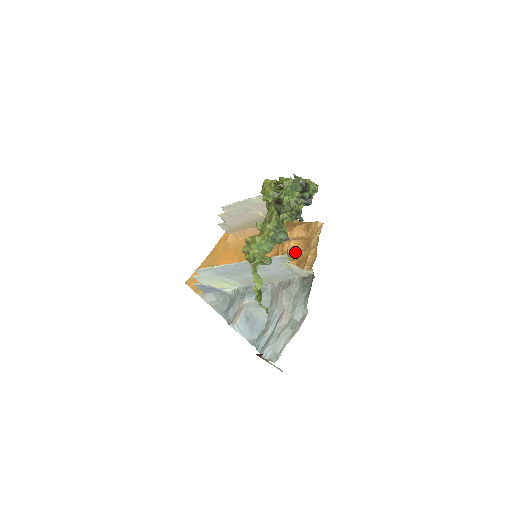
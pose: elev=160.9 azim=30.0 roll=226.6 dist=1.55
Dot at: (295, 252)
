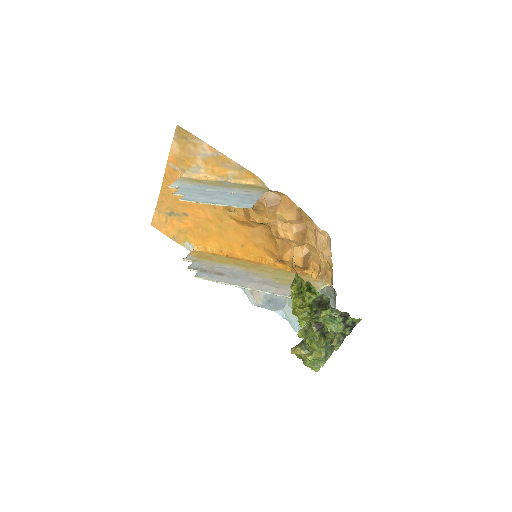
Dot at: (296, 244)
